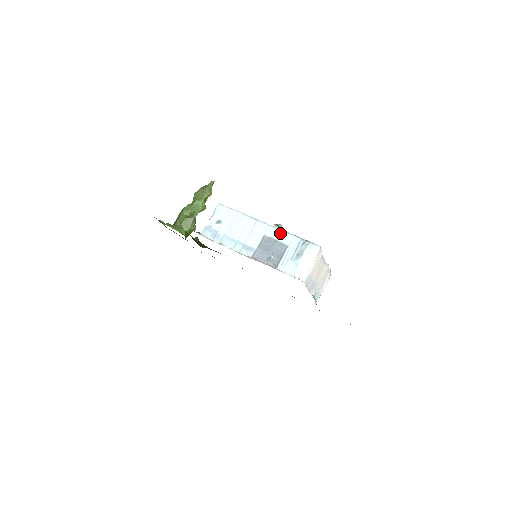
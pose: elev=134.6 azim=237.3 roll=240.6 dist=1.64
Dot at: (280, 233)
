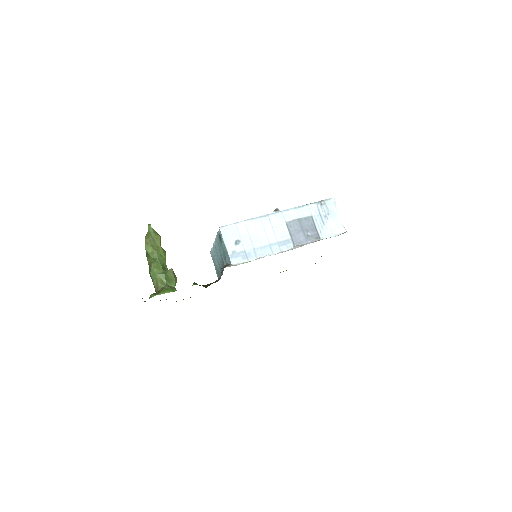
Dot at: (297, 211)
